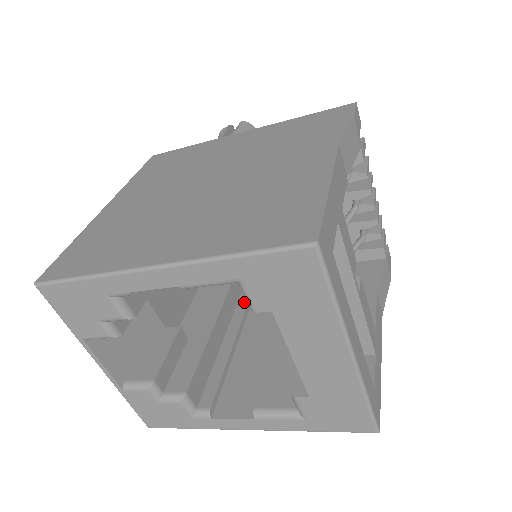
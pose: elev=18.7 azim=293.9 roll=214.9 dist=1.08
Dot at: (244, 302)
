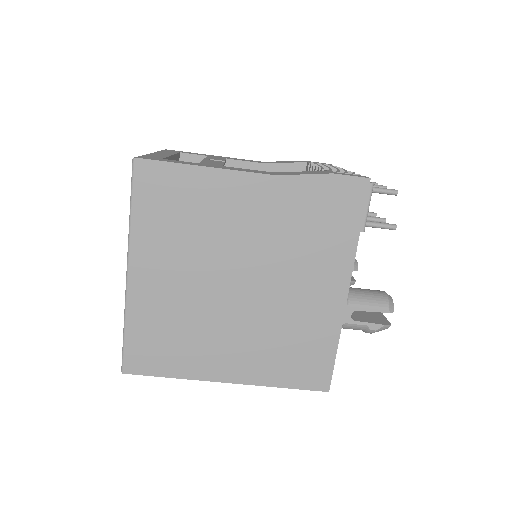
Dot at: occluded
